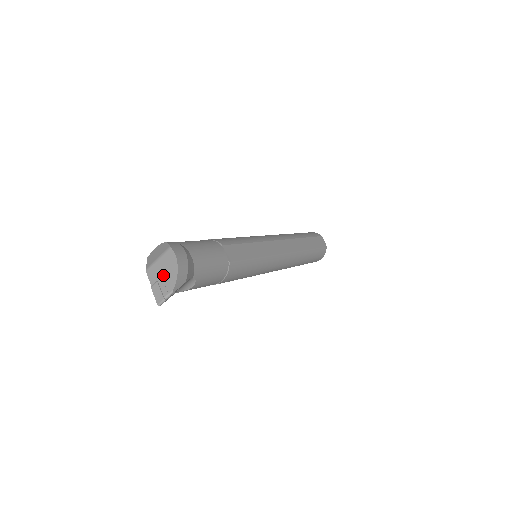
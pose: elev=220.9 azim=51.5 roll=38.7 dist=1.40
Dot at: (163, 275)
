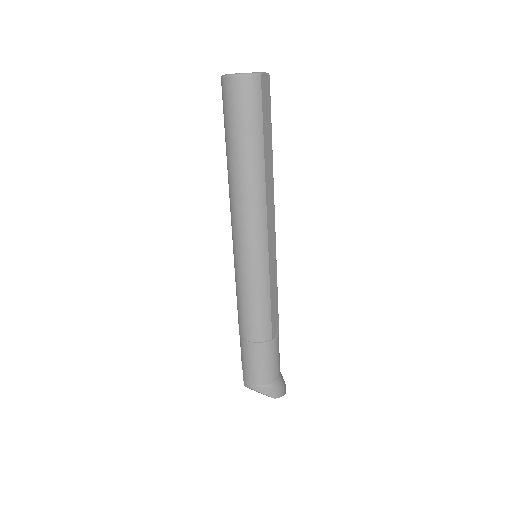
Dot at: occluded
